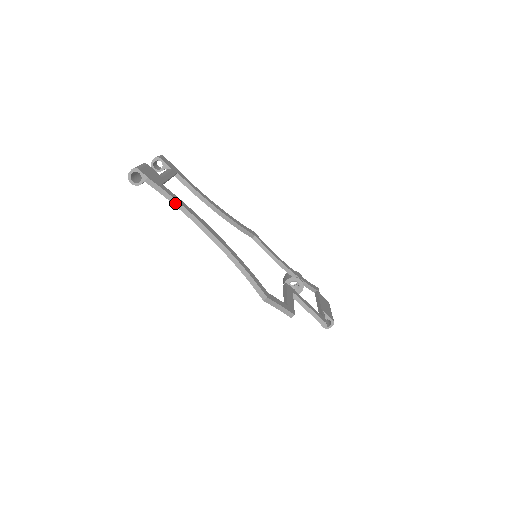
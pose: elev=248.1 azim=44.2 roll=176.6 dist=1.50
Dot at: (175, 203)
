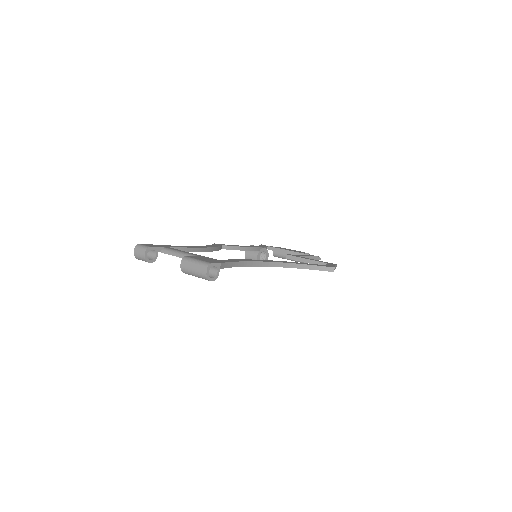
Dot at: (239, 265)
